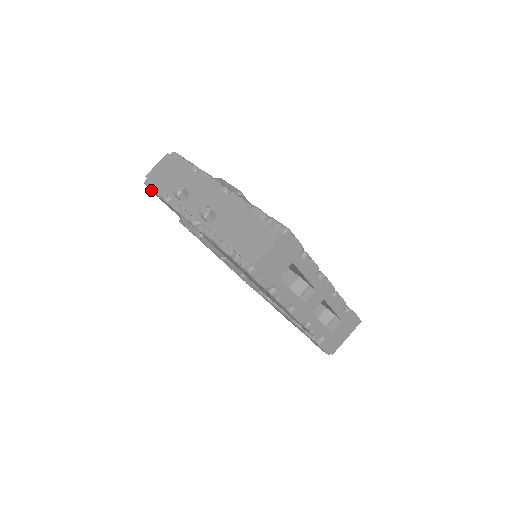
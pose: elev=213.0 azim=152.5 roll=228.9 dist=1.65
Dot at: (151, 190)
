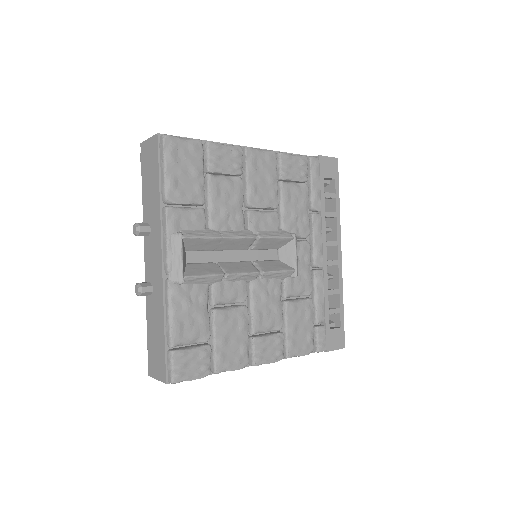
Dot at: occluded
